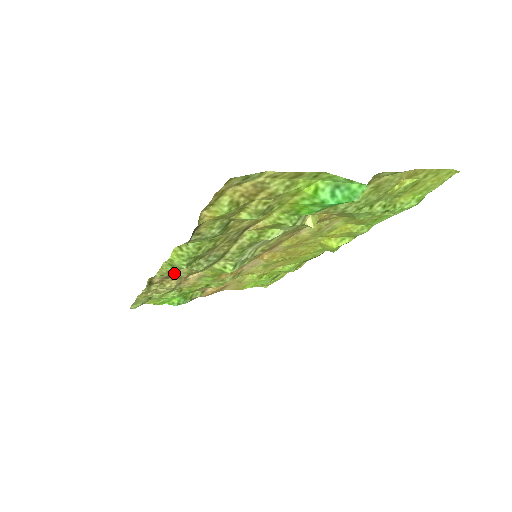
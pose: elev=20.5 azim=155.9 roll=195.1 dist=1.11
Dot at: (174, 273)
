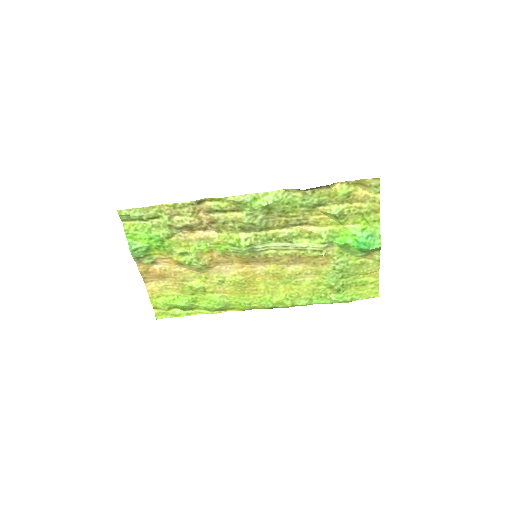
Dot at: (224, 211)
